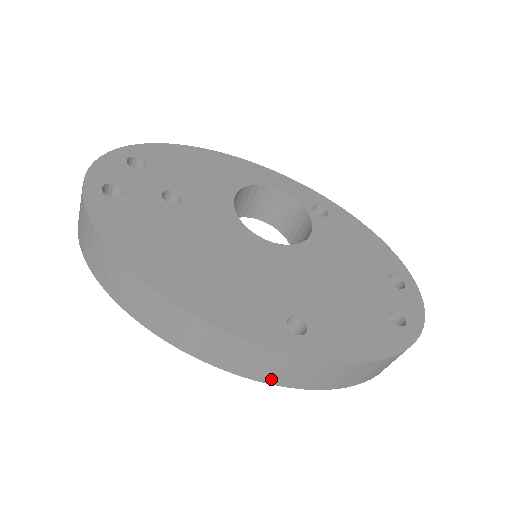
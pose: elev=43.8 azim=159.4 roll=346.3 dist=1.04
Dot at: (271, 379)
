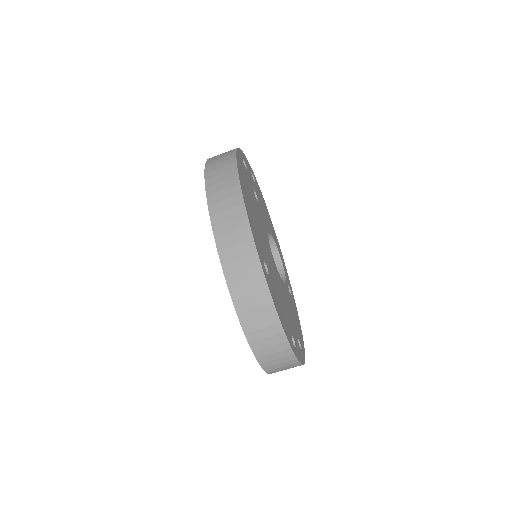
Dot at: (230, 272)
